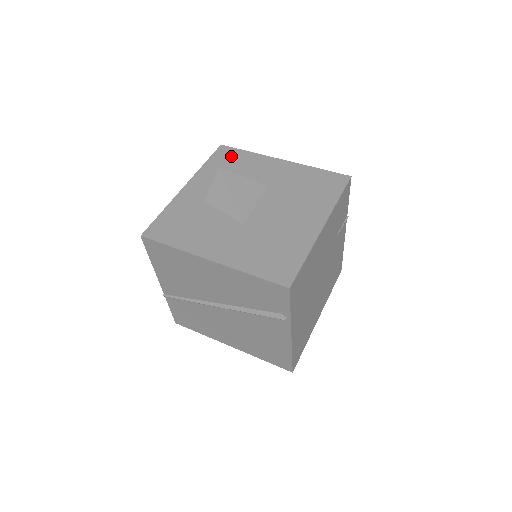
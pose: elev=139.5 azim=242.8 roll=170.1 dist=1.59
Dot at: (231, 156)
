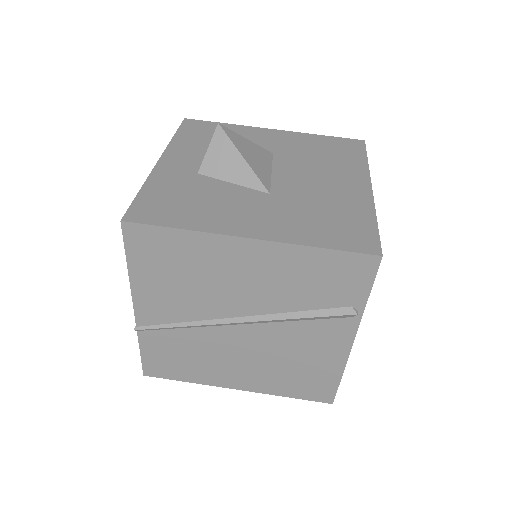
Dot at: (206, 128)
